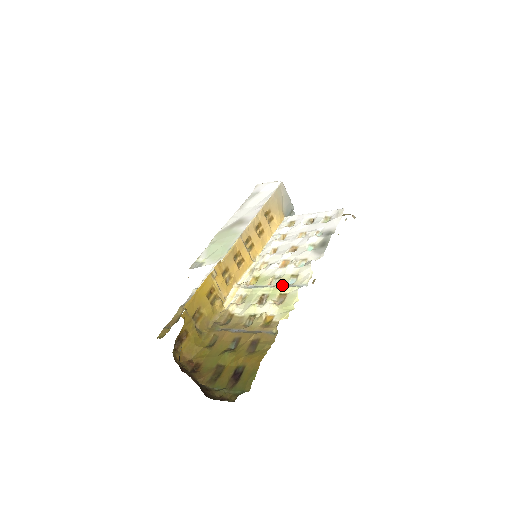
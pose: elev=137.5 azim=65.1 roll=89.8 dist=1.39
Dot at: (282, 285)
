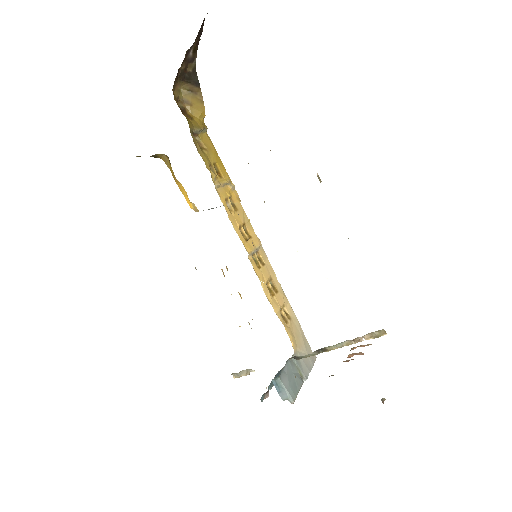
Dot at: occluded
